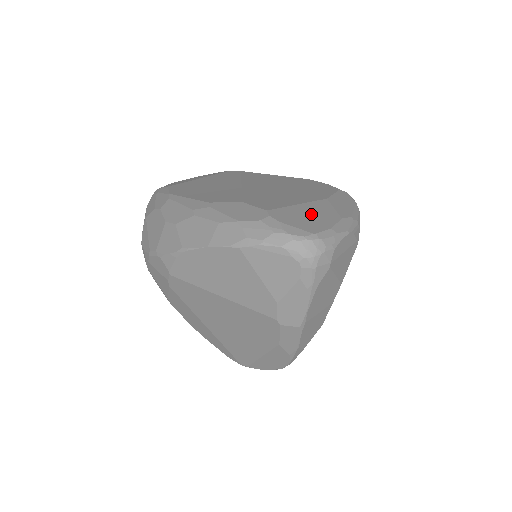
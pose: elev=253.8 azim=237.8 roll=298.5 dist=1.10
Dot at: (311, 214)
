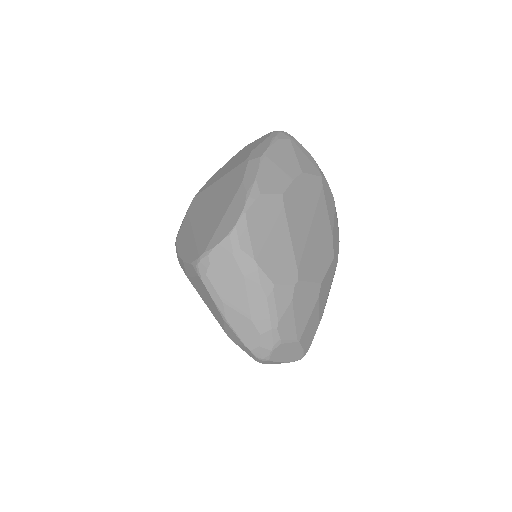
Dot at: occluded
